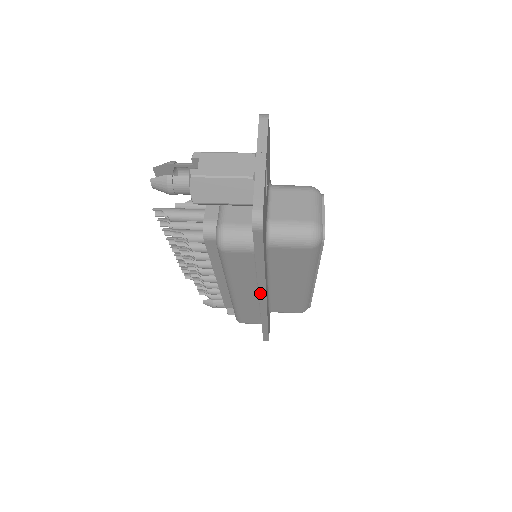
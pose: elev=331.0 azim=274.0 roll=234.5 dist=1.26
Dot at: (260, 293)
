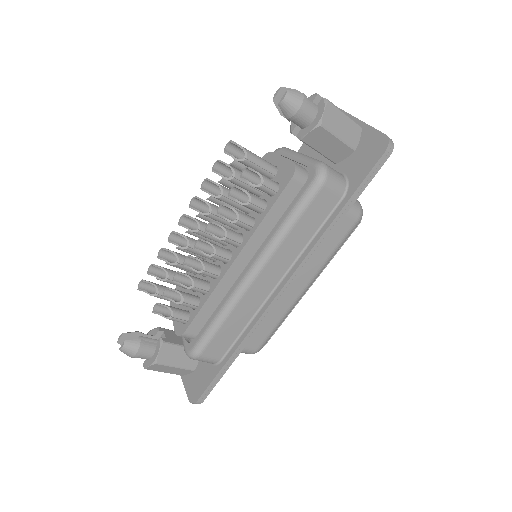
Dot at: (299, 268)
